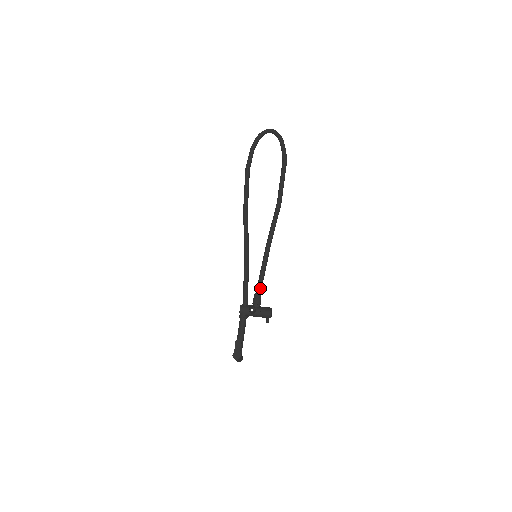
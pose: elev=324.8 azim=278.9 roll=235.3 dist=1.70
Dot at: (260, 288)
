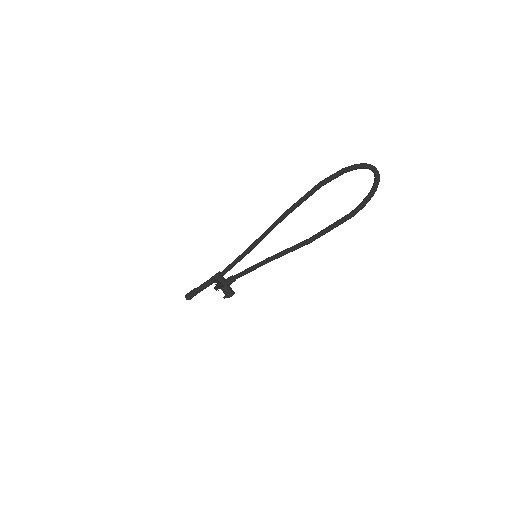
Dot at: (238, 277)
